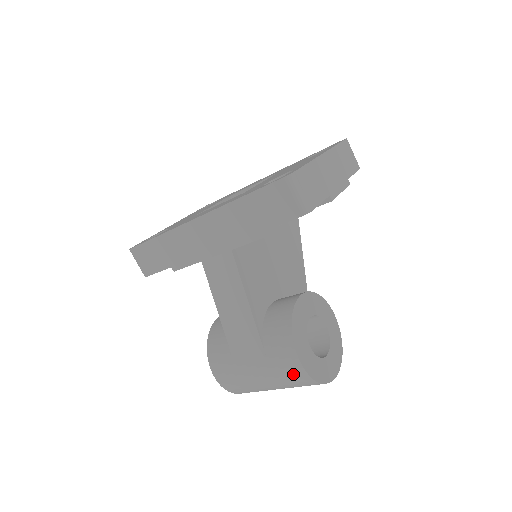
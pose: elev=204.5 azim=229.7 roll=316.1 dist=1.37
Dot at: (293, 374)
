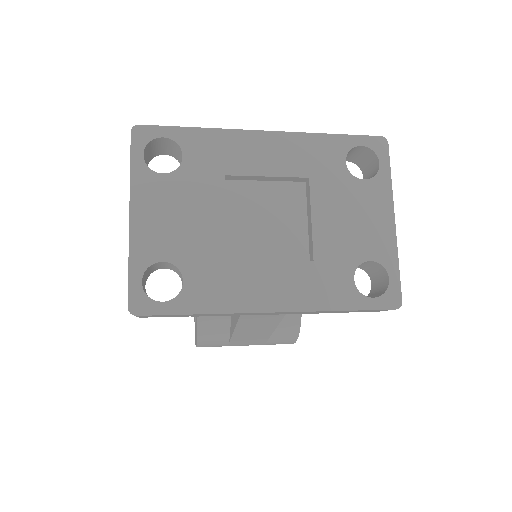
Dot at: occluded
